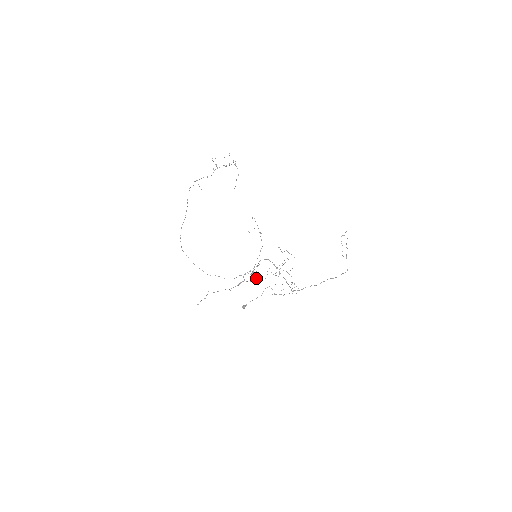
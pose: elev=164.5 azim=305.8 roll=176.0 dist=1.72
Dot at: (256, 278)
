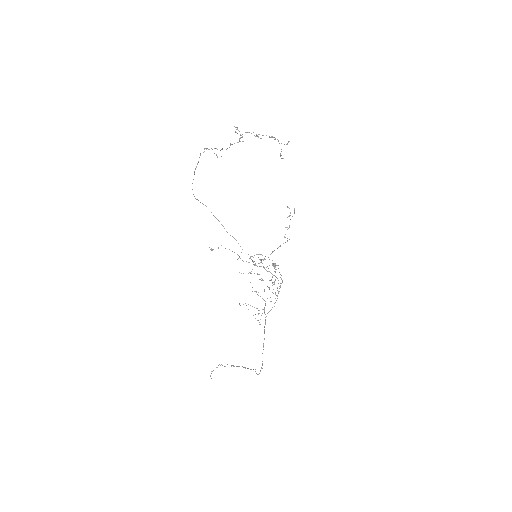
Dot at: occluded
